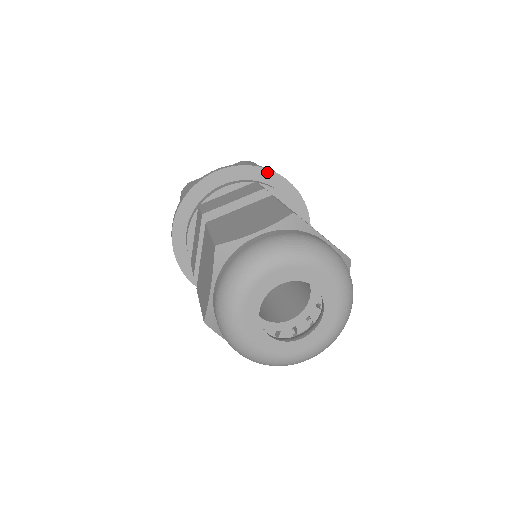
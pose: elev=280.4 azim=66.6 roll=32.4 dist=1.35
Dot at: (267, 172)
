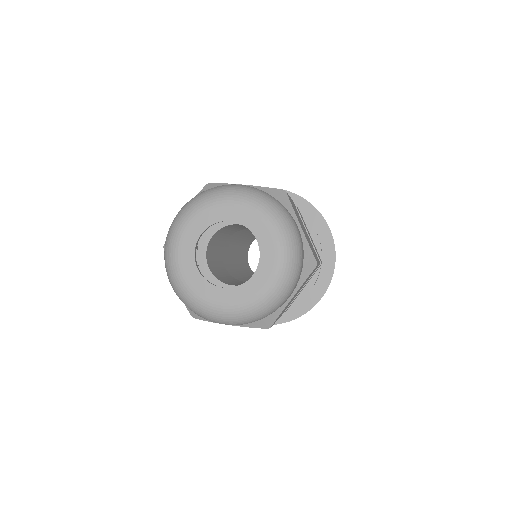
Dot at: (315, 211)
